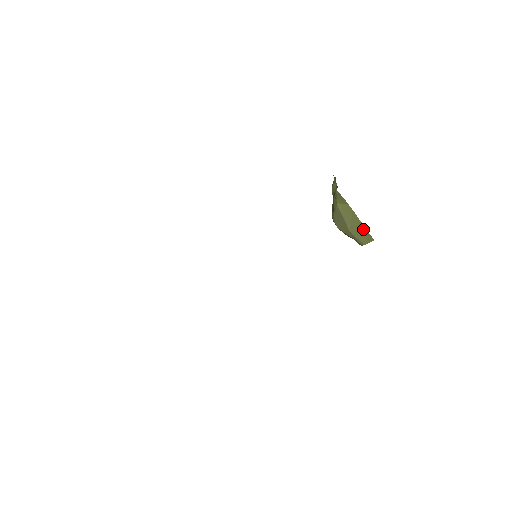
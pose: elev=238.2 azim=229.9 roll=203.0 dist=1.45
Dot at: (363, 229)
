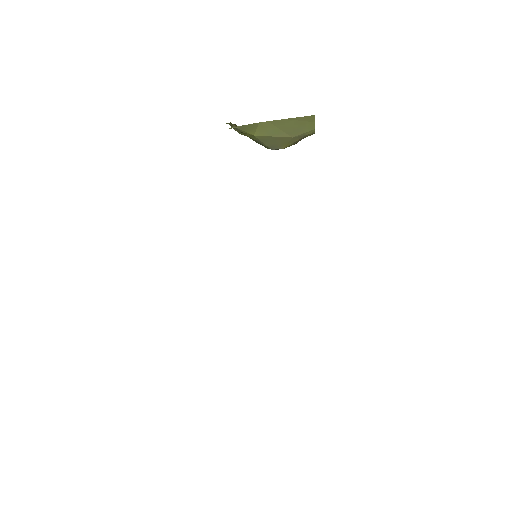
Dot at: (296, 121)
